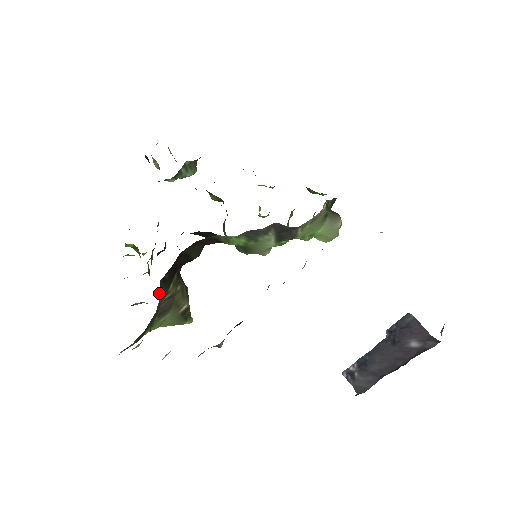
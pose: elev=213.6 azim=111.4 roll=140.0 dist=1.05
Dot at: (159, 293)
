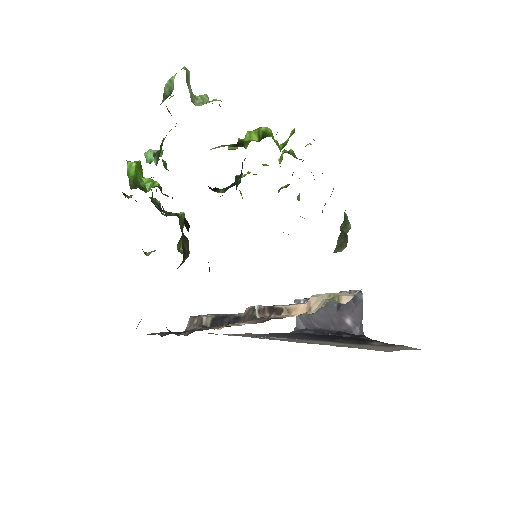
Dot at: occluded
